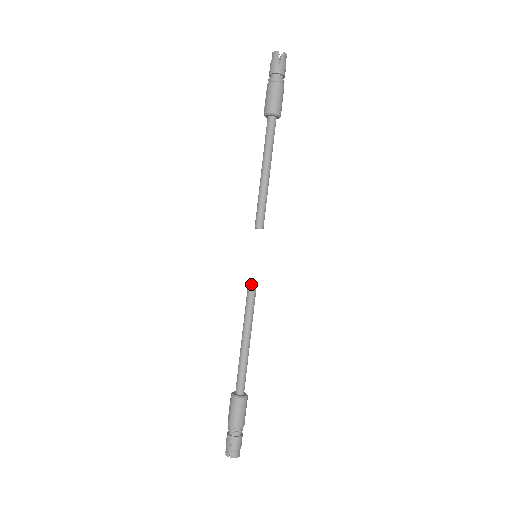
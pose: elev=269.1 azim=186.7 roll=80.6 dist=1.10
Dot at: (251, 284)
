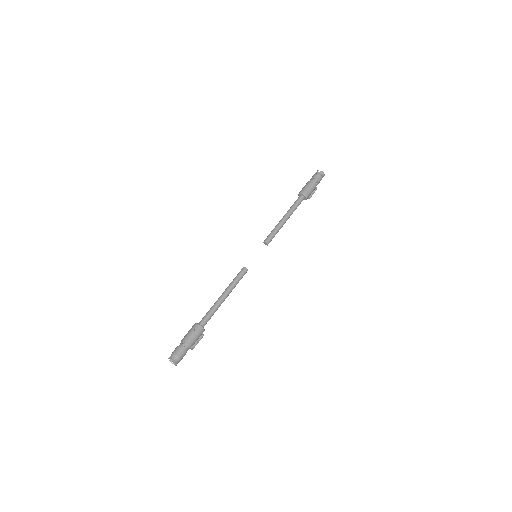
Dot at: (244, 267)
